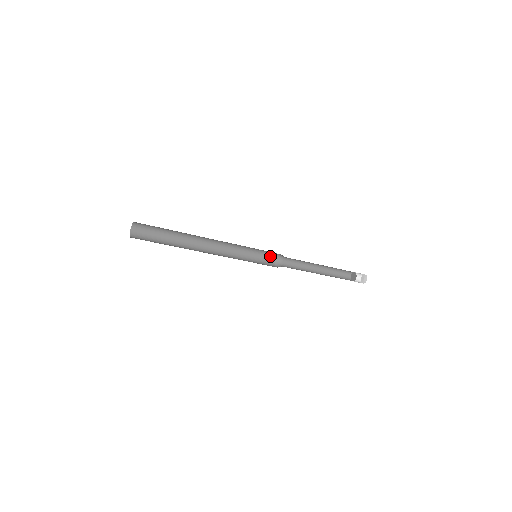
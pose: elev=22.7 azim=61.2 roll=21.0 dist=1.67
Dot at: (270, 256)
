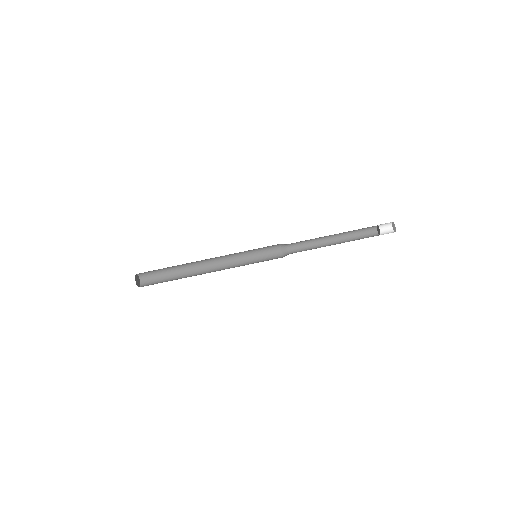
Dot at: (274, 249)
